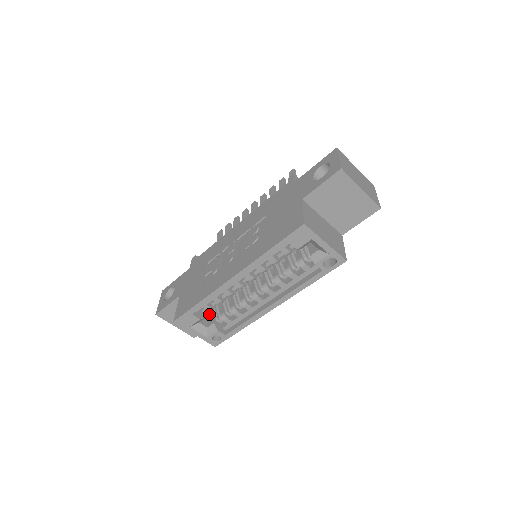
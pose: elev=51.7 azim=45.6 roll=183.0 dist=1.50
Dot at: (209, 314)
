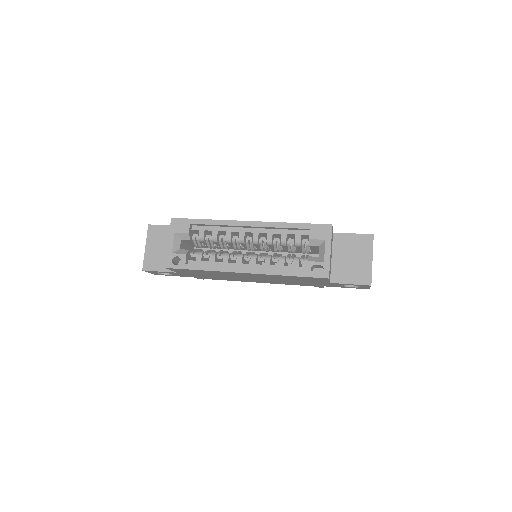
Dot at: occluded
